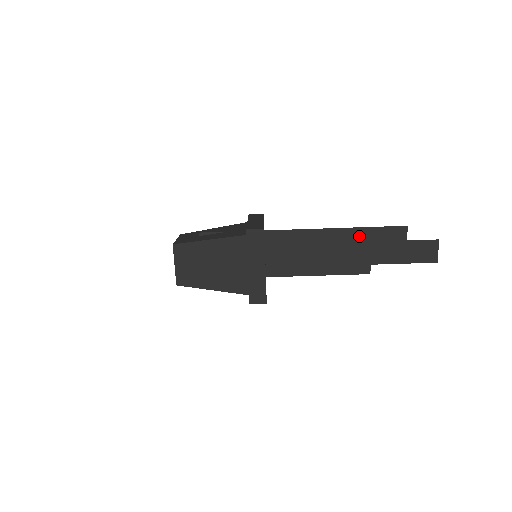
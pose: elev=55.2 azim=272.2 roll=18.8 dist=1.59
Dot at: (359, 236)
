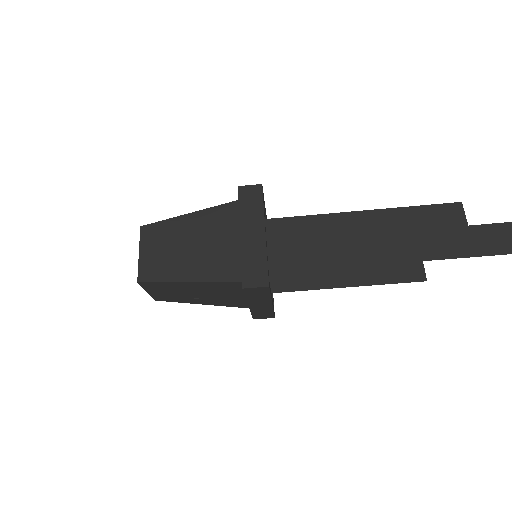
Dot at: (397, 219)
